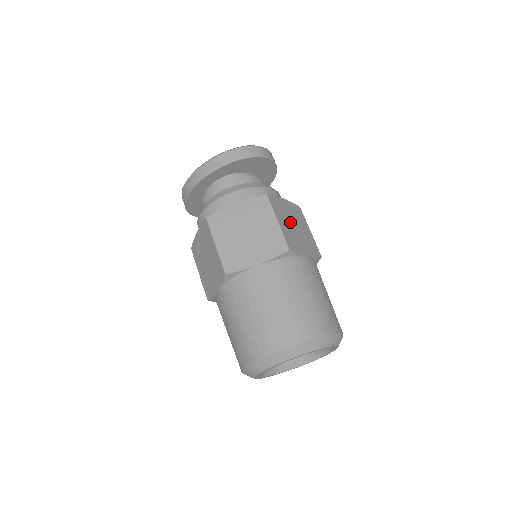
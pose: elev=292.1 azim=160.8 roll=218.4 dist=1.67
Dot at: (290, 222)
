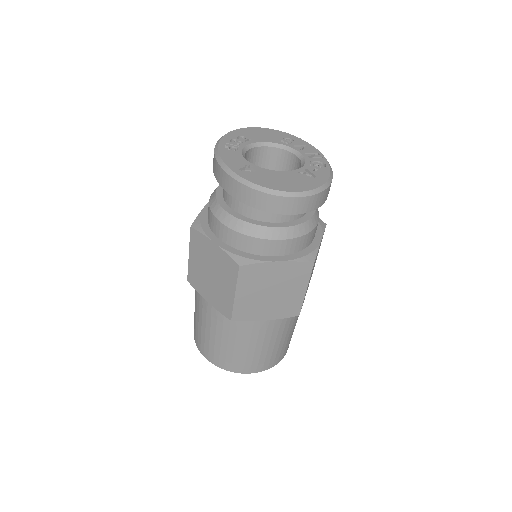
Dot at: (264, 290)
